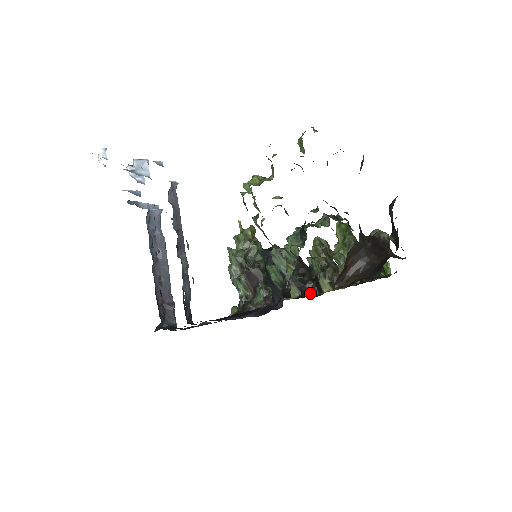
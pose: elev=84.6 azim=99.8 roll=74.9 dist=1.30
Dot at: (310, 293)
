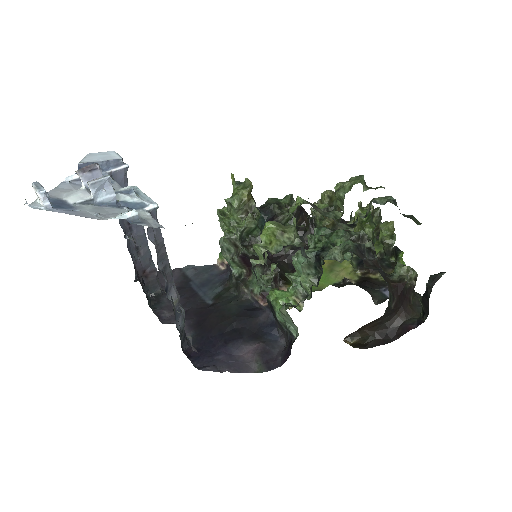
Dot at: occluded
